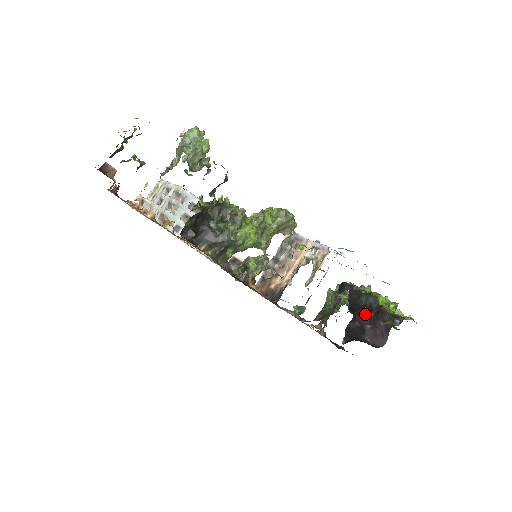
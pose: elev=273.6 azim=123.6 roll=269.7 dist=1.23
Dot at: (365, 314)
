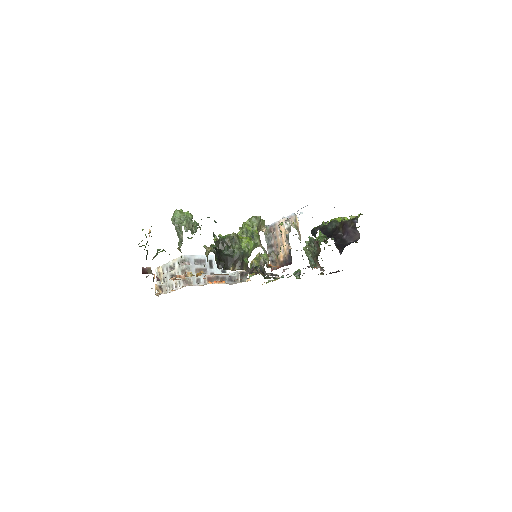
Dot at: (337, 233)
